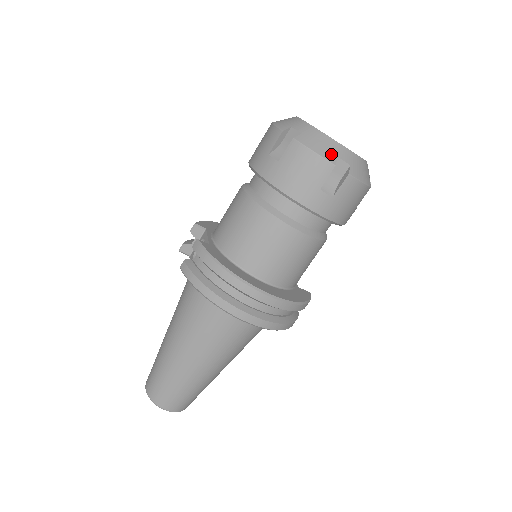
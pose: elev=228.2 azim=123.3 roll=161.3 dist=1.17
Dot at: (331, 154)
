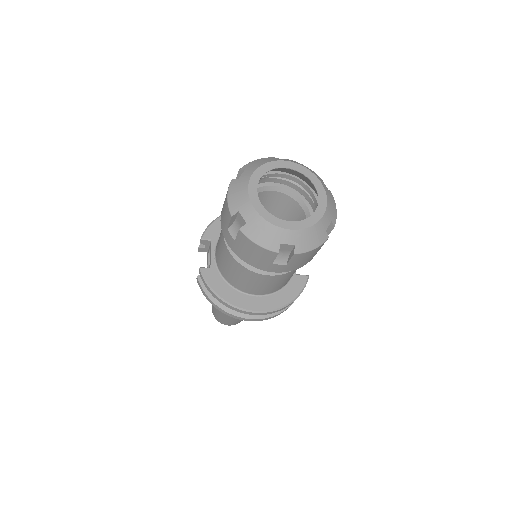
Dot at: (274, 243)
